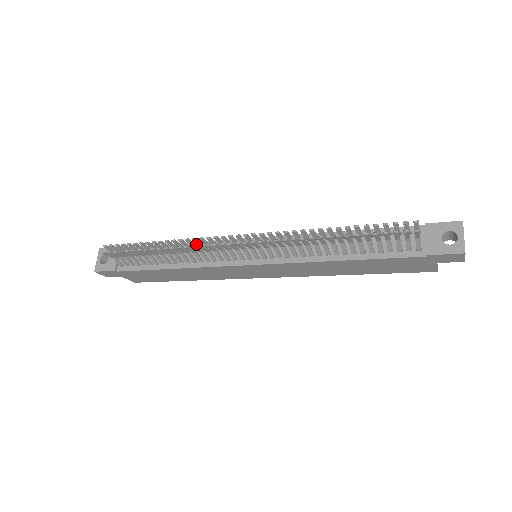
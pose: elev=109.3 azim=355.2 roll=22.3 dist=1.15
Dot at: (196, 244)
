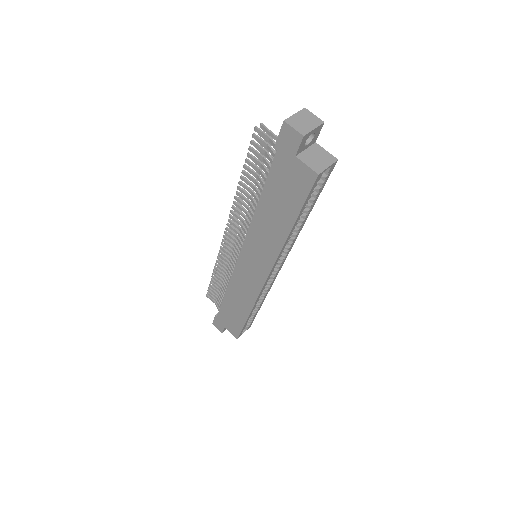
Dot at: occluded
